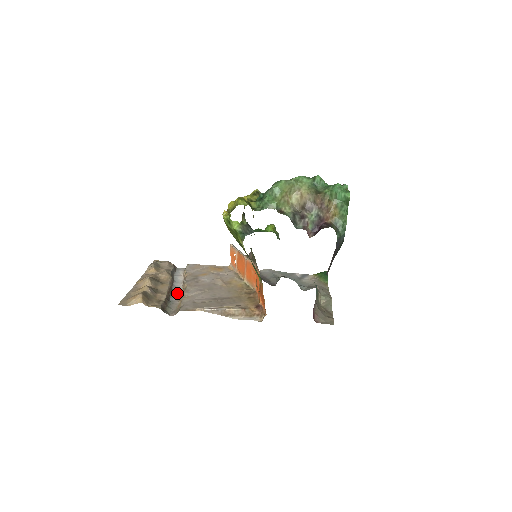
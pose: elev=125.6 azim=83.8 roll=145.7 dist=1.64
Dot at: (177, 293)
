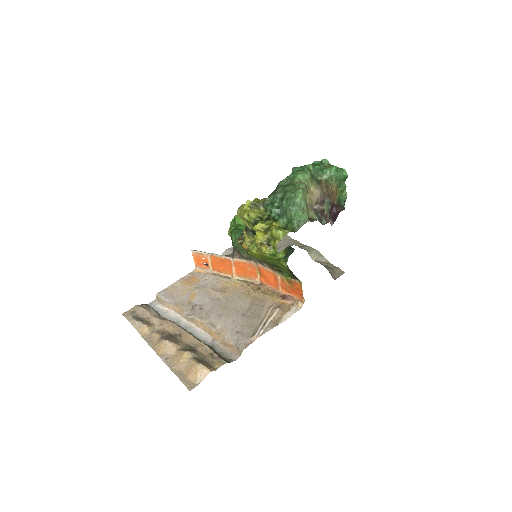
Dot at: (199, 333)
